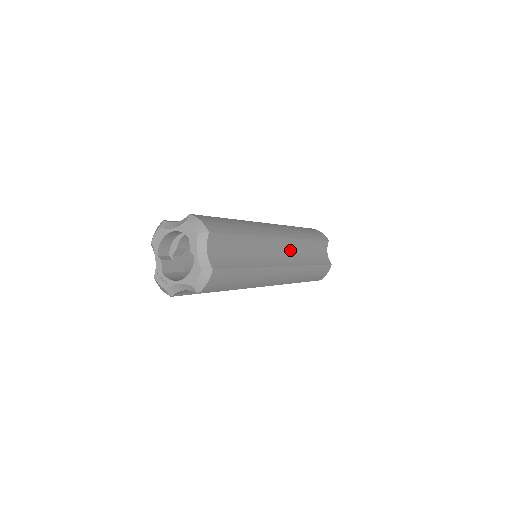
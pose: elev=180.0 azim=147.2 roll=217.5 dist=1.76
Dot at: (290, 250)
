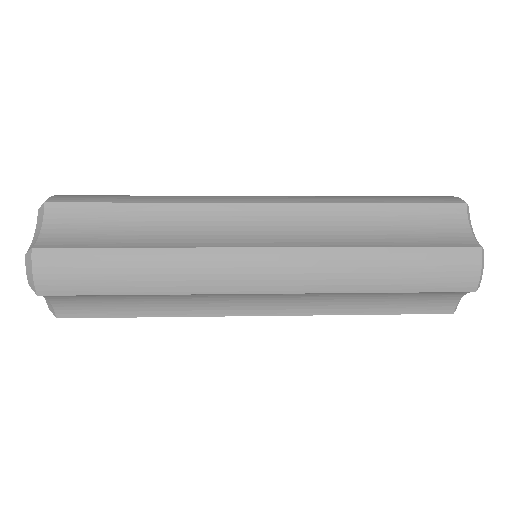
Dot at: (300, 225)
